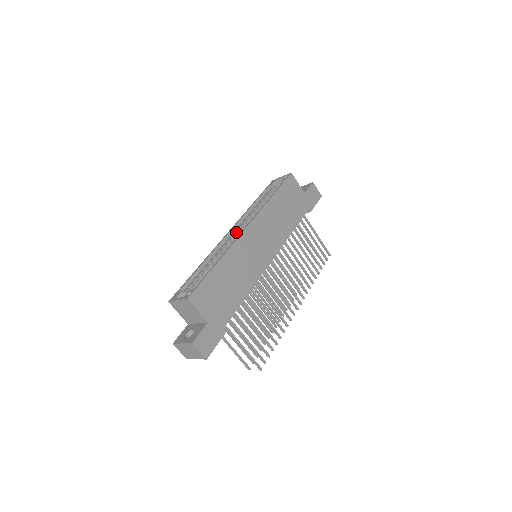
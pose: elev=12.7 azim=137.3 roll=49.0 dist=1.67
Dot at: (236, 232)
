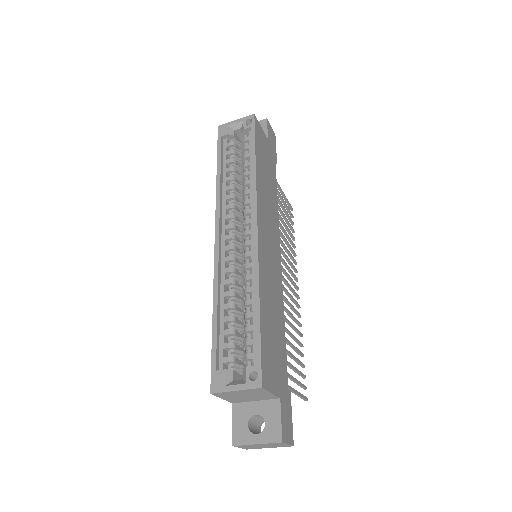
Dot at: (226, 231)
